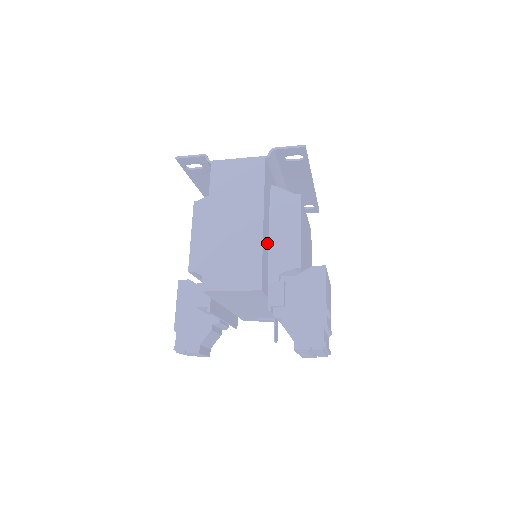
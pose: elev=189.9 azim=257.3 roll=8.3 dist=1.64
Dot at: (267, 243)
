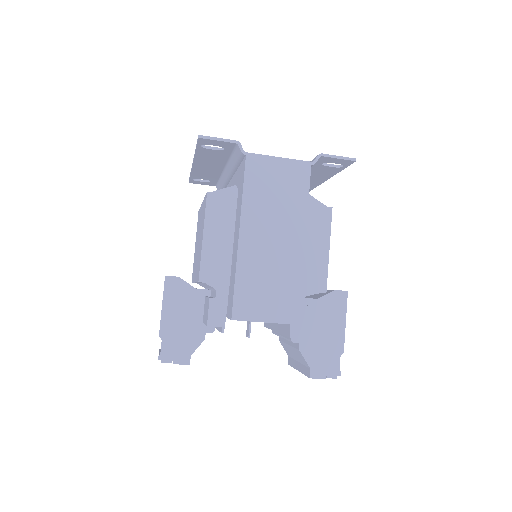
Dot at: occluded
